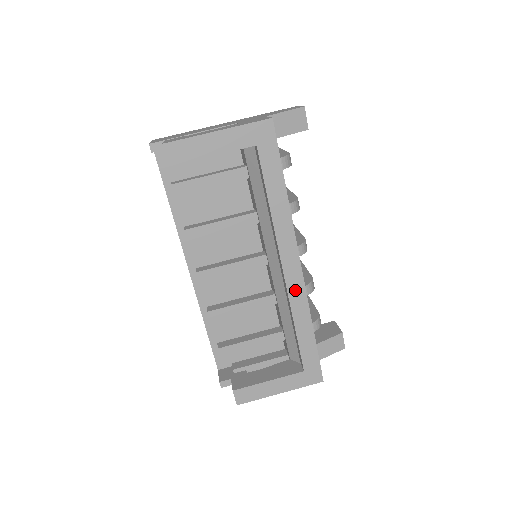
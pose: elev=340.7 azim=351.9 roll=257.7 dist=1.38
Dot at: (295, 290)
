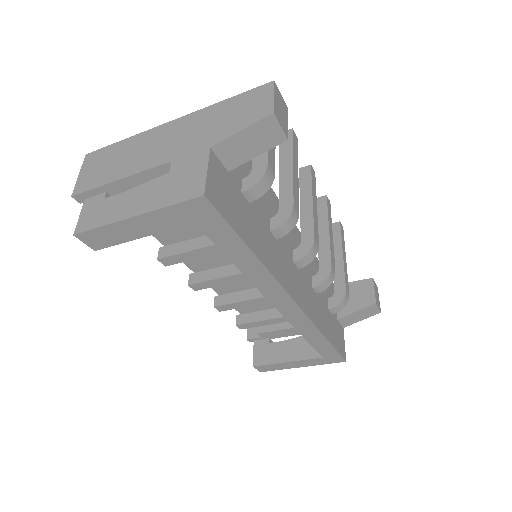
Dot at: (295, 318)
